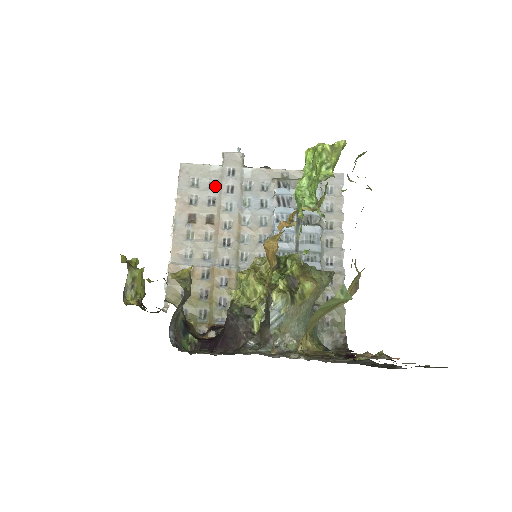
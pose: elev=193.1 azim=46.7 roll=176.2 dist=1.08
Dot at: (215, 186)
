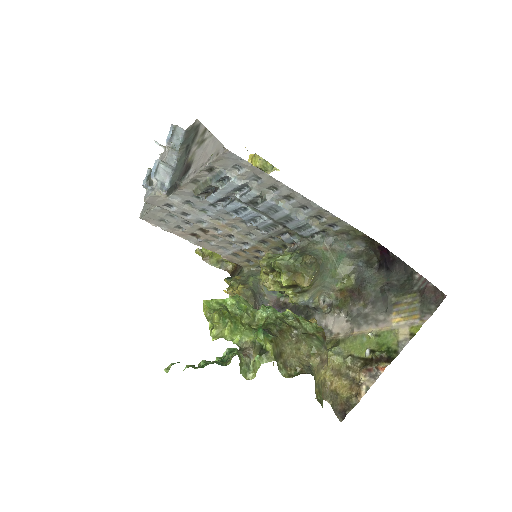
Dot at: occluded
